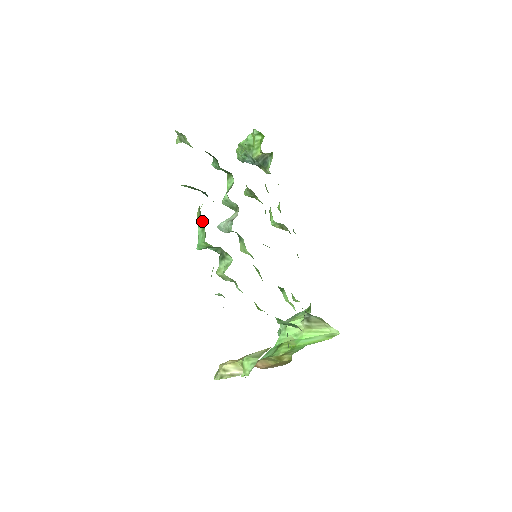
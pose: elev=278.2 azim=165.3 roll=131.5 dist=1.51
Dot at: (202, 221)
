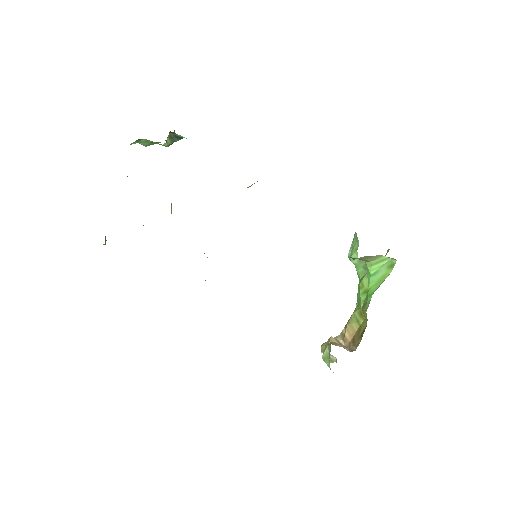
Dot at: occluded
